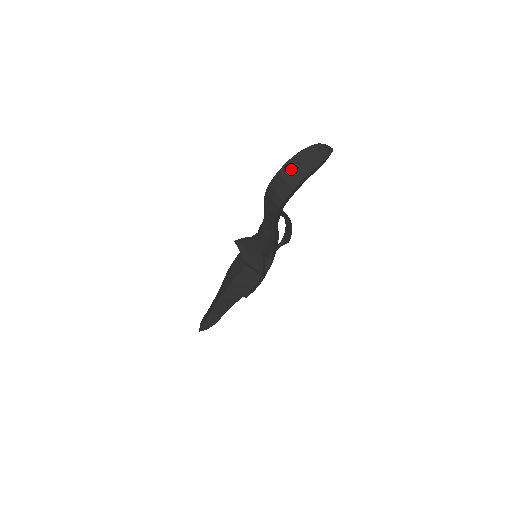
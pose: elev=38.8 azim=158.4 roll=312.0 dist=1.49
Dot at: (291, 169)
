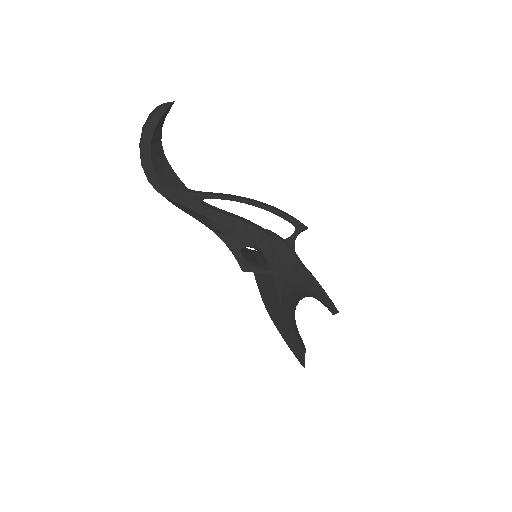
Dot at: occluded
